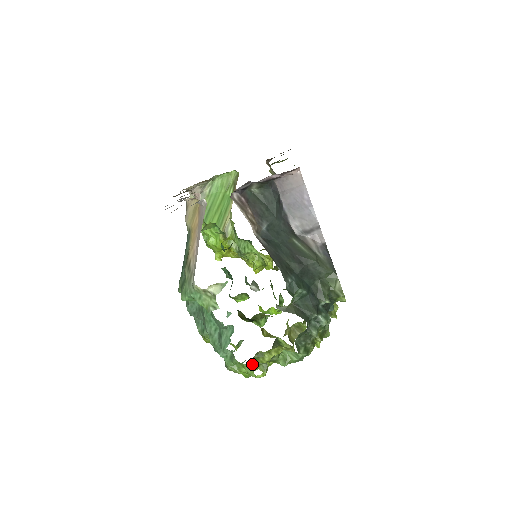
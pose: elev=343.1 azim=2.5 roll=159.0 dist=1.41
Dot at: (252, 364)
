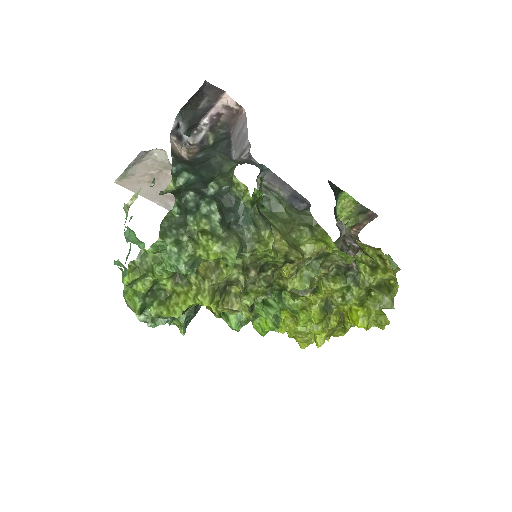
Dot at: (155, 306)
